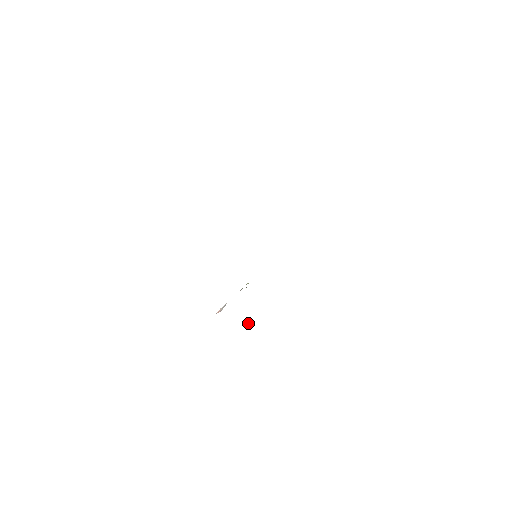
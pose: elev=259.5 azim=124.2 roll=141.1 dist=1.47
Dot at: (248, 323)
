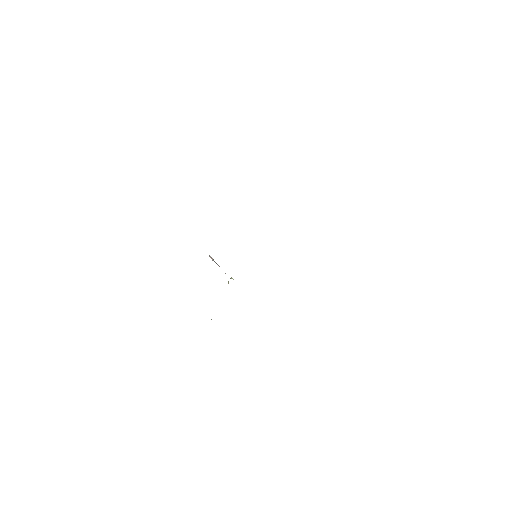
Dot at: occluded
